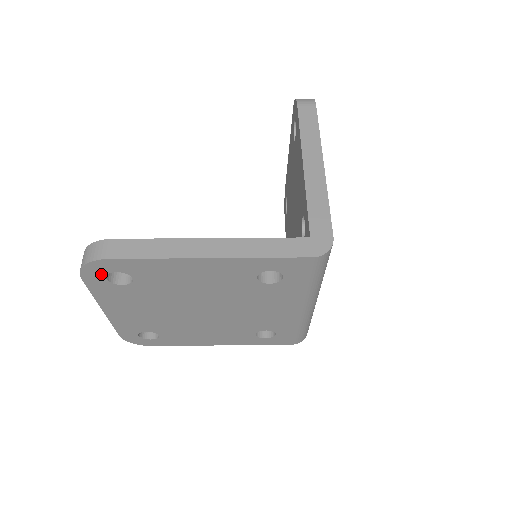
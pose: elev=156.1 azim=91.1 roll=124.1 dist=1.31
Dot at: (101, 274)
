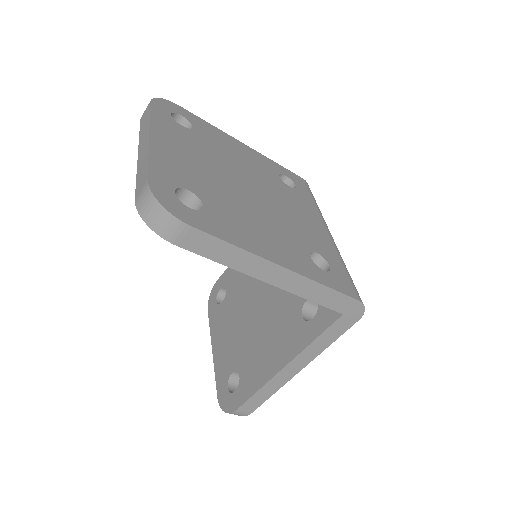
Dot at: (169, 110)
